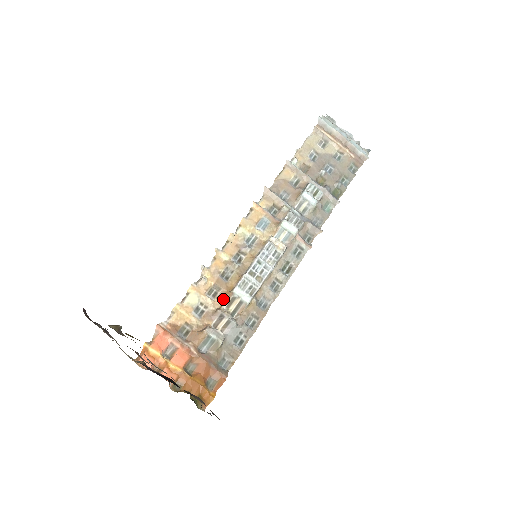
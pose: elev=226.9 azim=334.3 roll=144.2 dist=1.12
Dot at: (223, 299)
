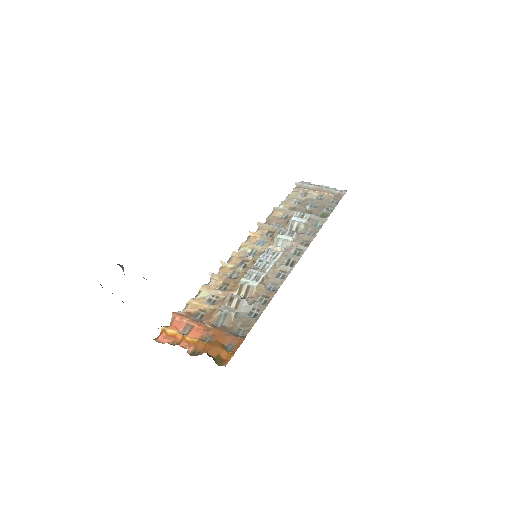
Dot at: (232, 290)
